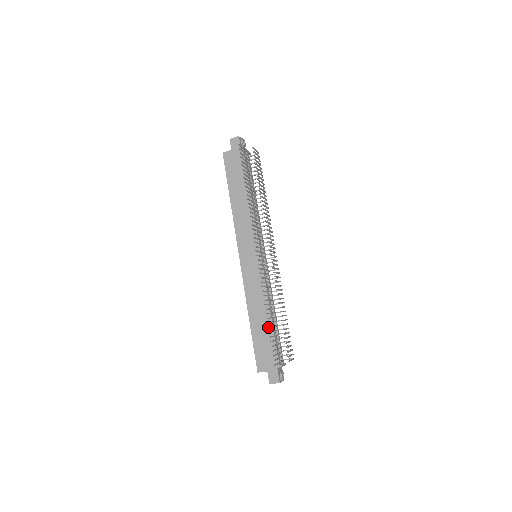
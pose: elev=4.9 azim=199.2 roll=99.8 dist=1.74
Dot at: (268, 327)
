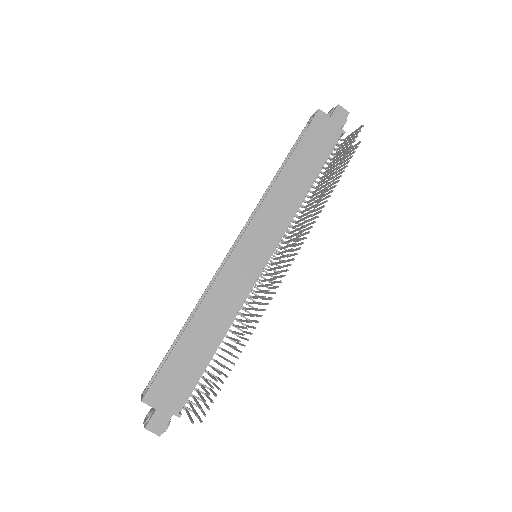
Dot at: occluded
